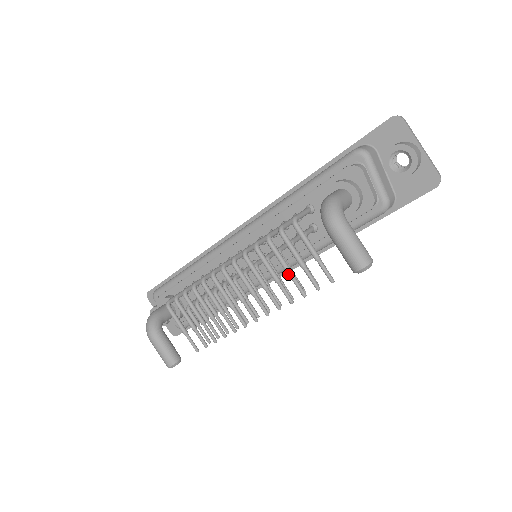
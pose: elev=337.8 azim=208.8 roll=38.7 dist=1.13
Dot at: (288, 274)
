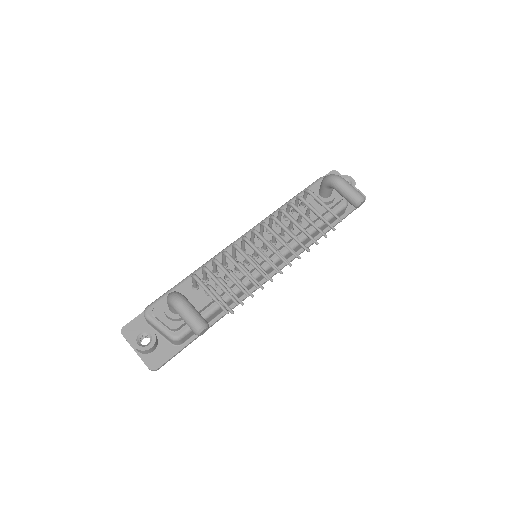
Dot at: (310, 221)
